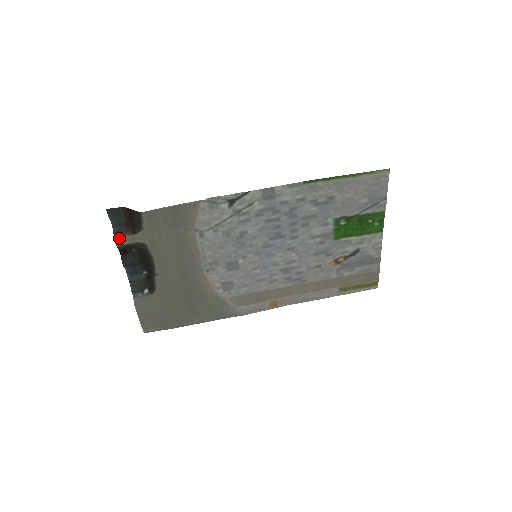
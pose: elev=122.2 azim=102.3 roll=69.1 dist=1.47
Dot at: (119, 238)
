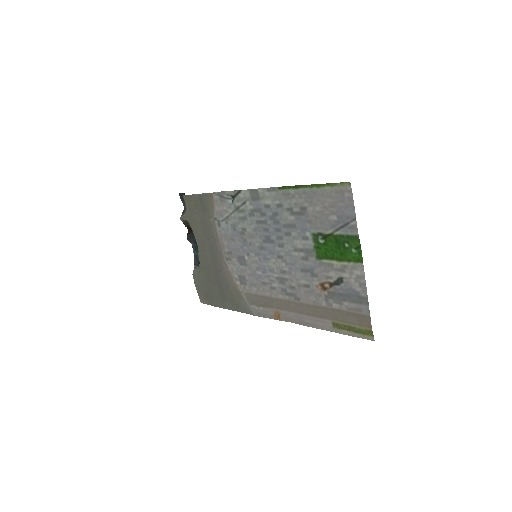
Dot at: occluded
